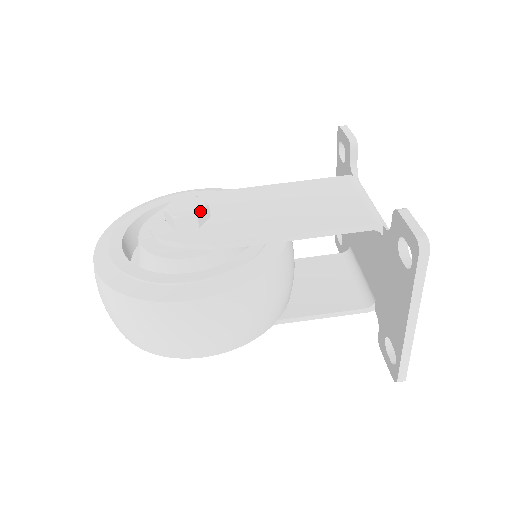
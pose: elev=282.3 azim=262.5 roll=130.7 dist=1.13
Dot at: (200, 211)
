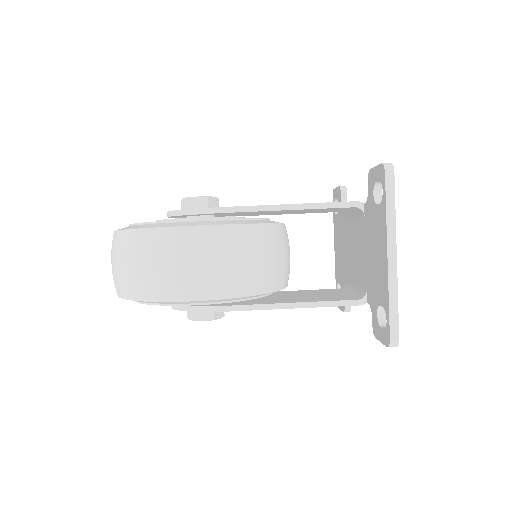
Dot at: (211, 196)
